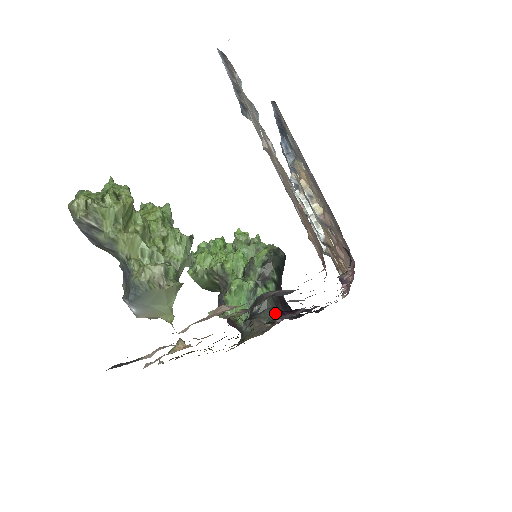
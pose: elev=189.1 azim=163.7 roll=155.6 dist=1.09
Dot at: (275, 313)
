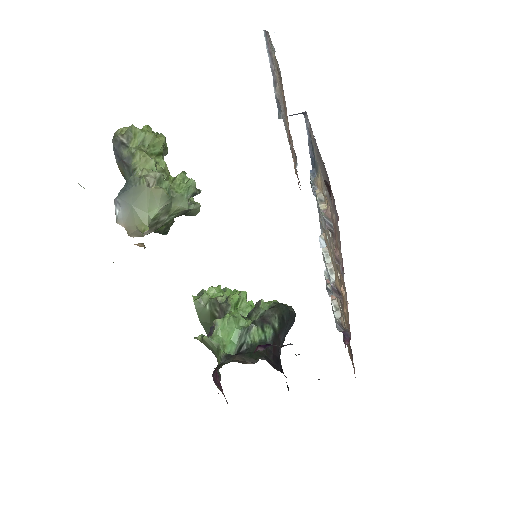
Dot at: (262, 357)
